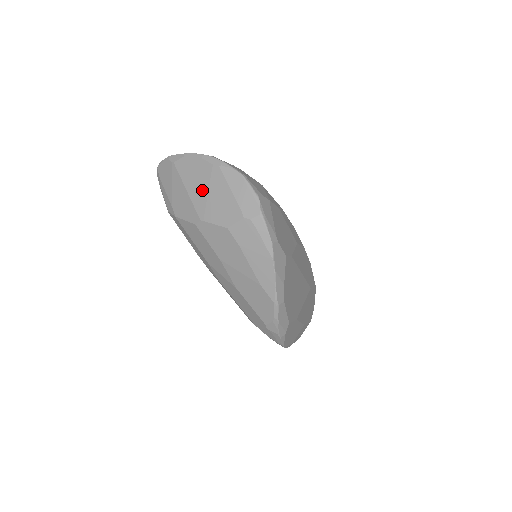
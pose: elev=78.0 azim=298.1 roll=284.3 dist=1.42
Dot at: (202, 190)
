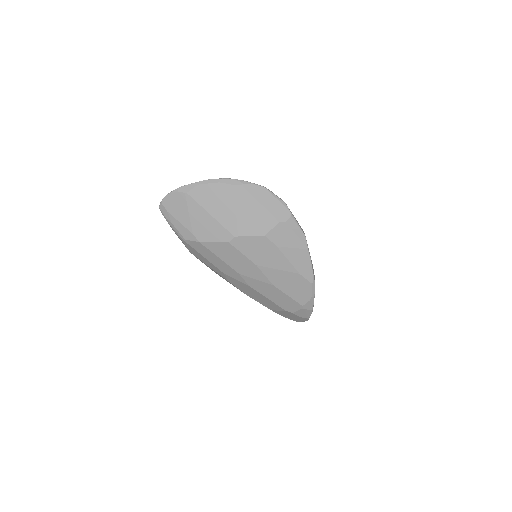
Dot at: (228, 210)
